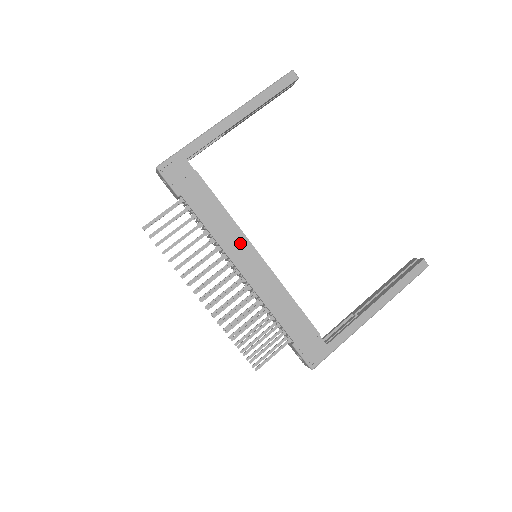
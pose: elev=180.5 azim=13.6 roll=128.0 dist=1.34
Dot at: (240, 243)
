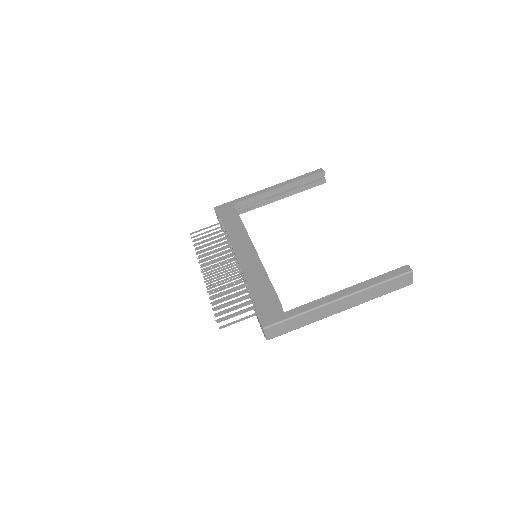
Dot at: (245, 242)
